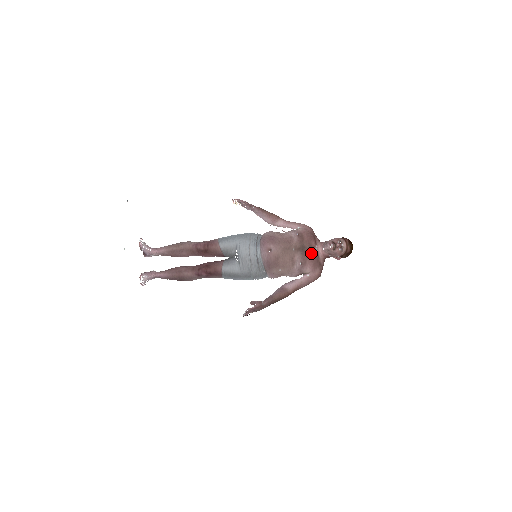
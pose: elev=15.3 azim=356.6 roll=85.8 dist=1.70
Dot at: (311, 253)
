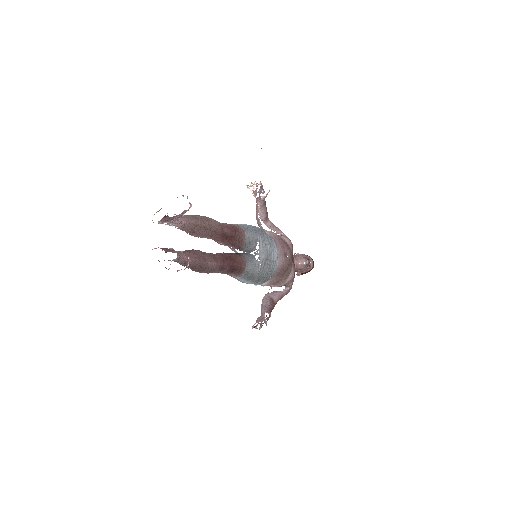
Dot at: occluded
